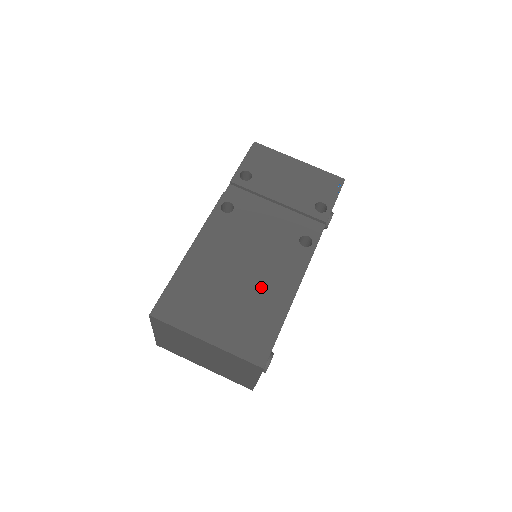
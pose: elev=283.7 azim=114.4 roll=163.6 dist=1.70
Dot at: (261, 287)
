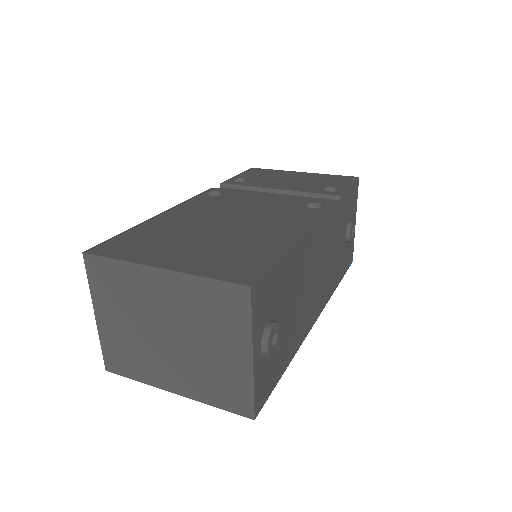
Dot at: (252, 231)
